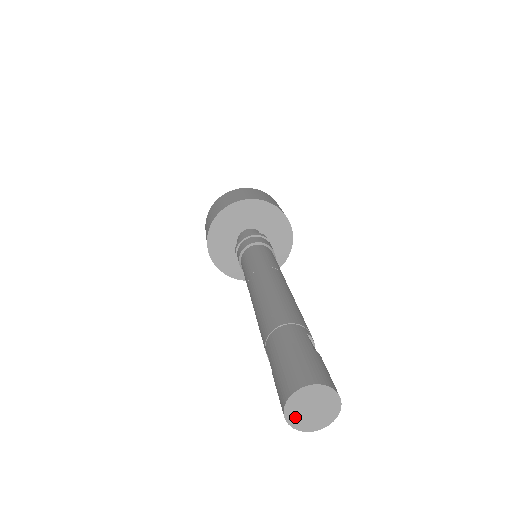
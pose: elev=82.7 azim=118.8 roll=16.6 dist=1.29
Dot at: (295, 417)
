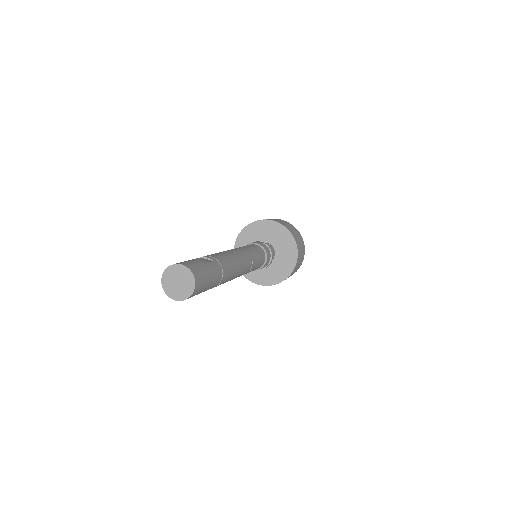
Dot at: (176, 294)
